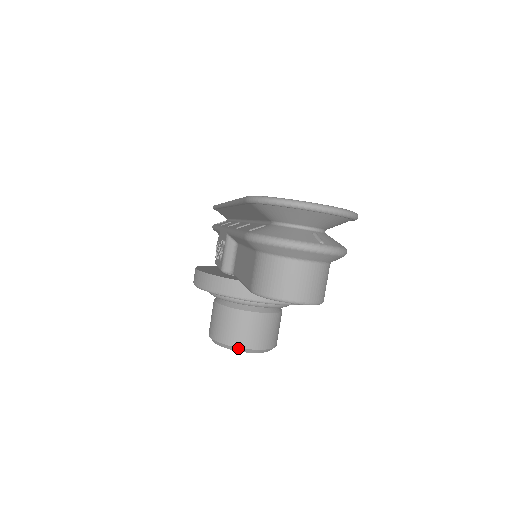
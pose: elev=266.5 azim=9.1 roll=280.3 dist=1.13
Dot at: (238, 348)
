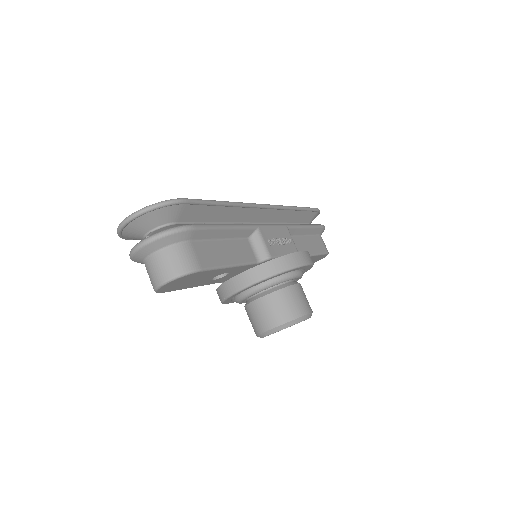
Dot at: (263, 333)
